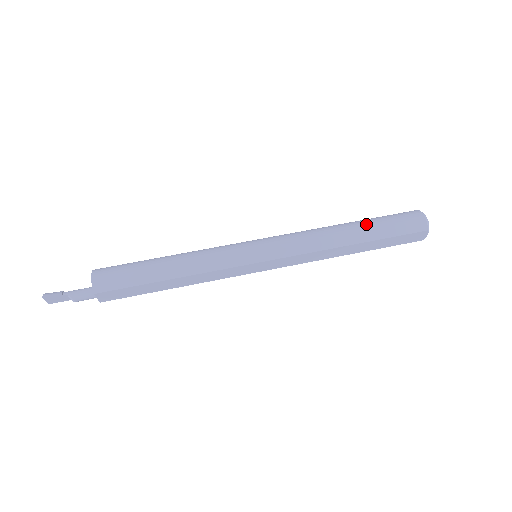
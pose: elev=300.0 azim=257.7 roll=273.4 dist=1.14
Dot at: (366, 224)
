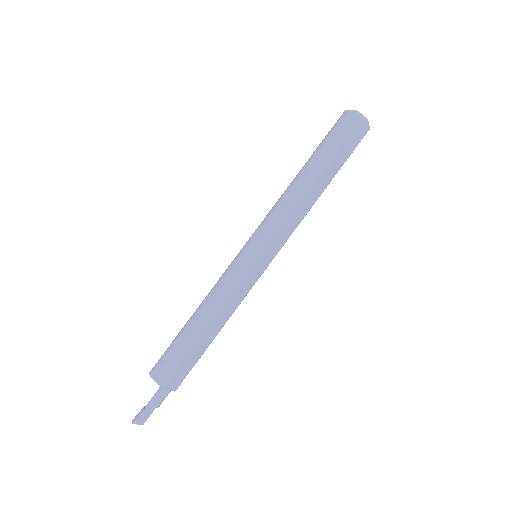
Dot at: (313, 158)
